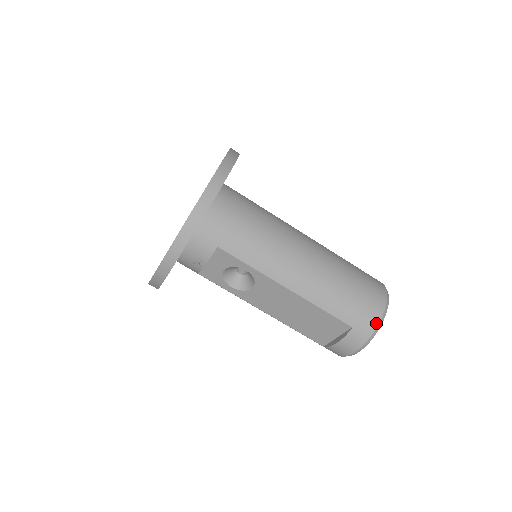
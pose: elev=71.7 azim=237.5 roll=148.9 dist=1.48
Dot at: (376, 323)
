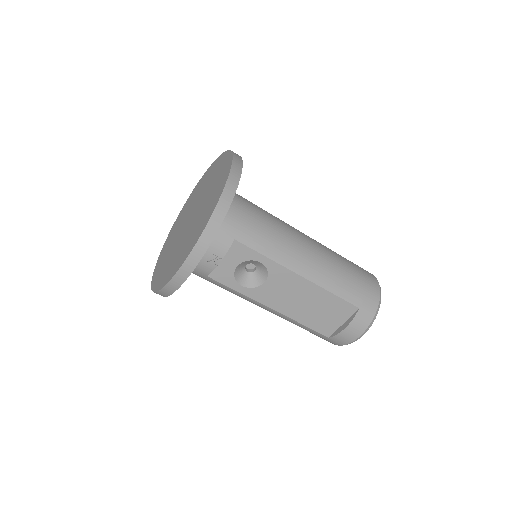
Dot at: (377, 302)
